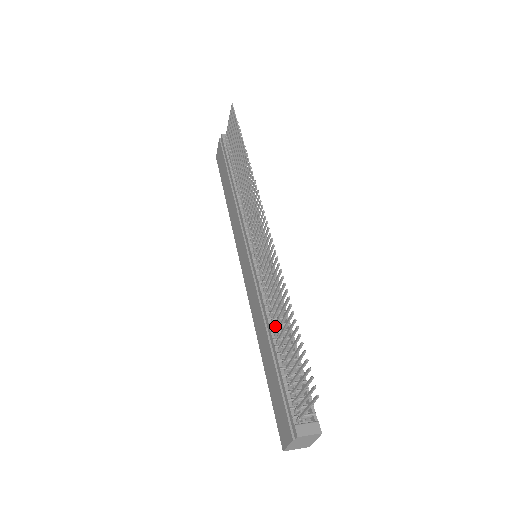
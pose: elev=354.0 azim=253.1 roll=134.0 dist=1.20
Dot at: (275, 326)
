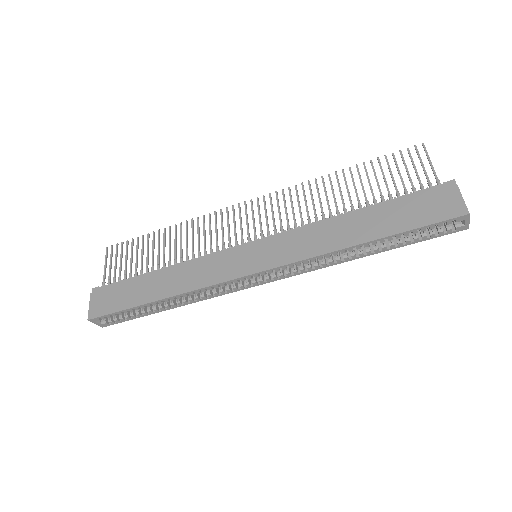
Dot at: occluded
